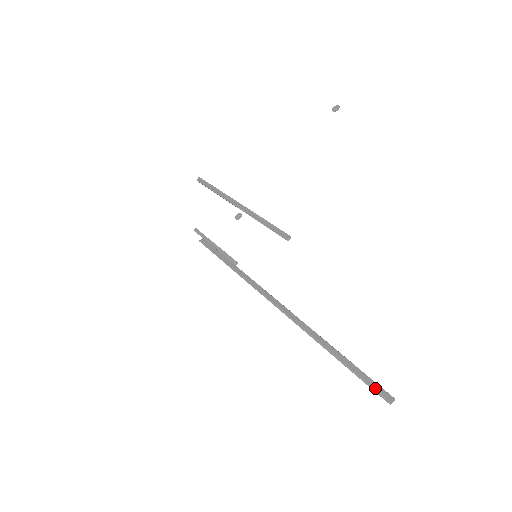
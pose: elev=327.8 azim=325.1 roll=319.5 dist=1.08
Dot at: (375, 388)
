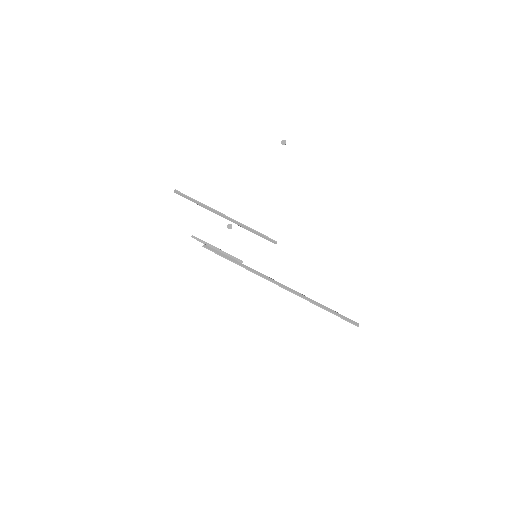
Dot at: (350, 322)
